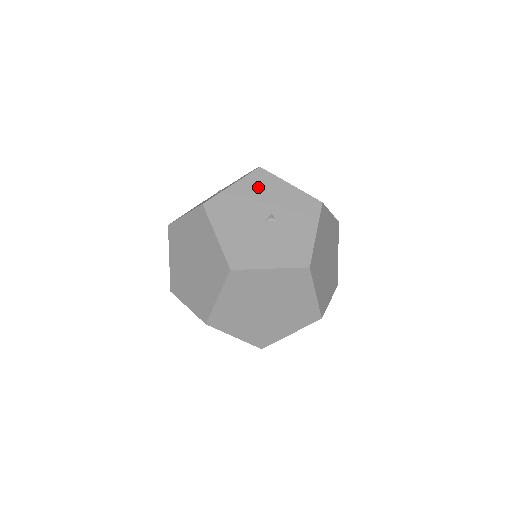
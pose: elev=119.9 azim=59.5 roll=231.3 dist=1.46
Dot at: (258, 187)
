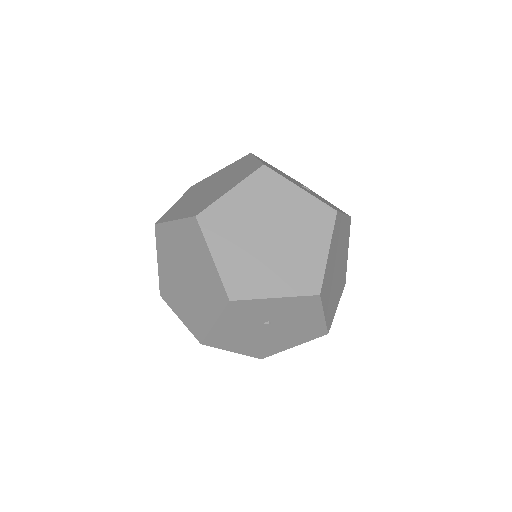
Dot at: (298, 182)
